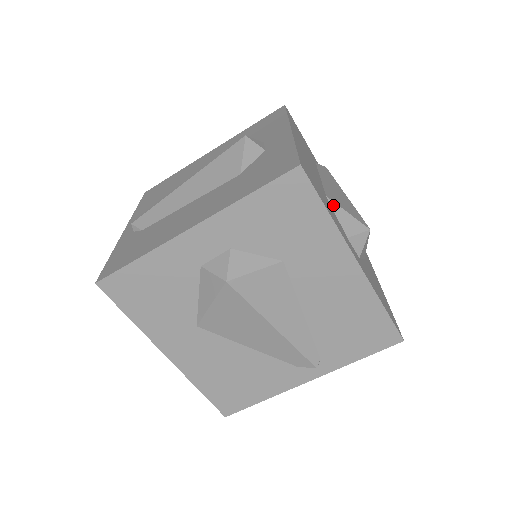
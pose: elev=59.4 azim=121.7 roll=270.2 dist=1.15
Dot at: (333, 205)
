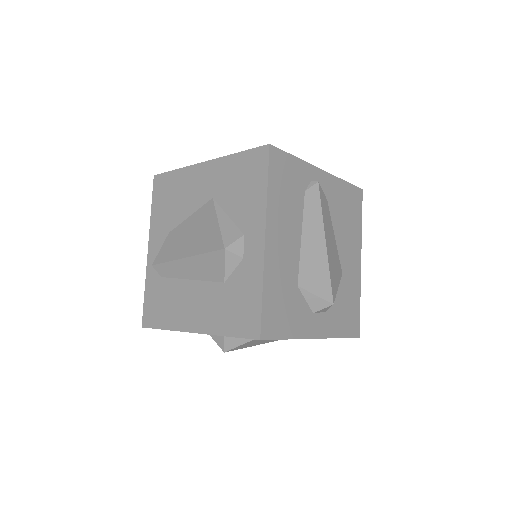
Dot at: (303, 292)
